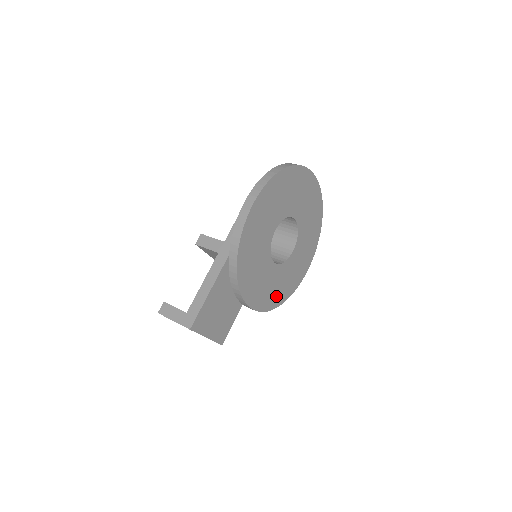
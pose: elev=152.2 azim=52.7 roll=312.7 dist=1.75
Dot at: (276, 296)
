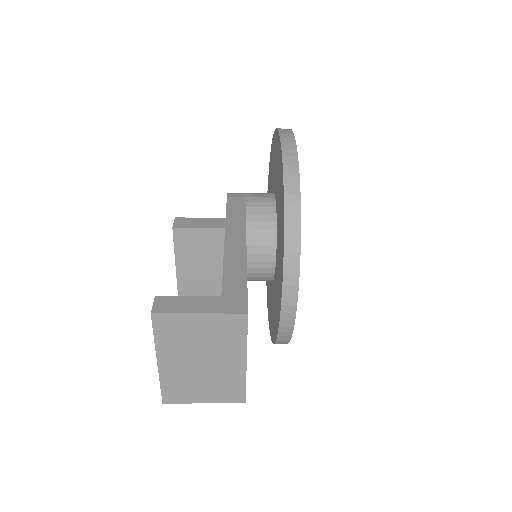
Dot at: occluded
